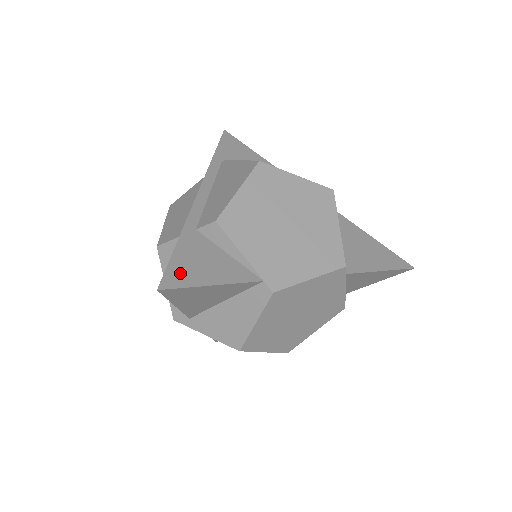
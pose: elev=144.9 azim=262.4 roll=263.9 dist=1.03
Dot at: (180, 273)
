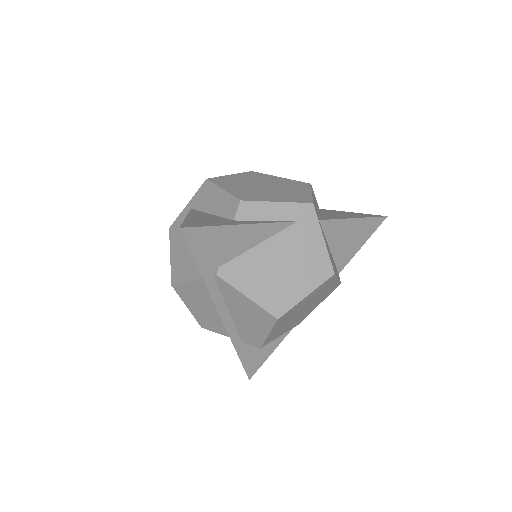
Dot at: (253, 366)
